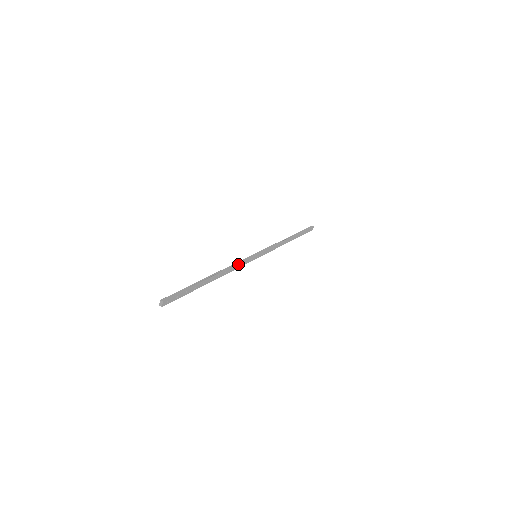
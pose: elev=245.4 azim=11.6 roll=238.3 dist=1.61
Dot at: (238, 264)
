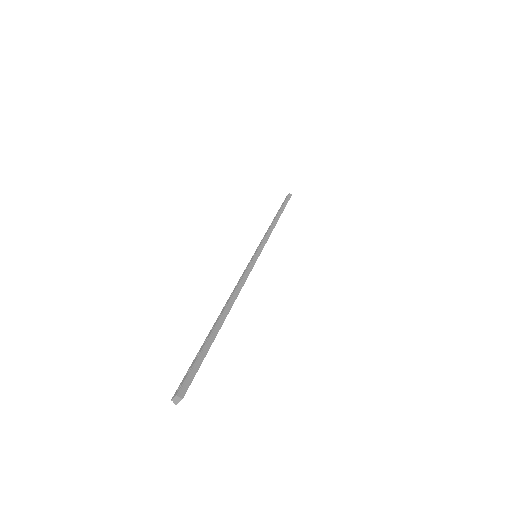
Dot at: (246, 279)
